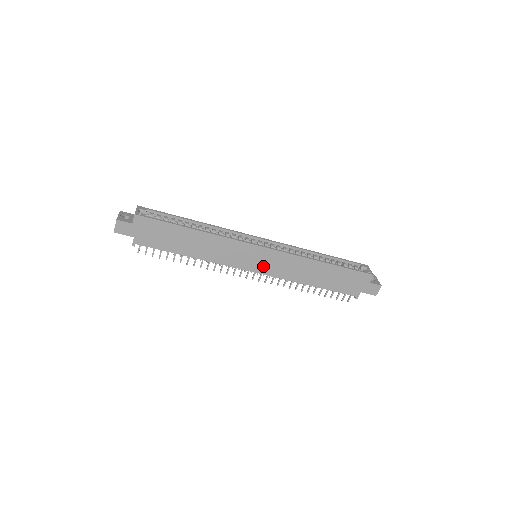
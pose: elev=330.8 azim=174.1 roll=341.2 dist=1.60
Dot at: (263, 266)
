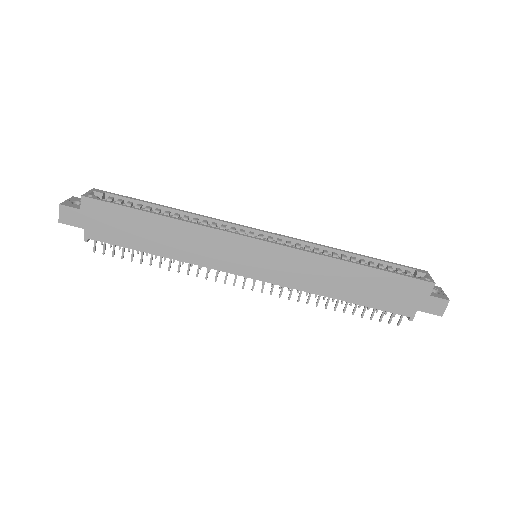
Dot at: (264, 269)
